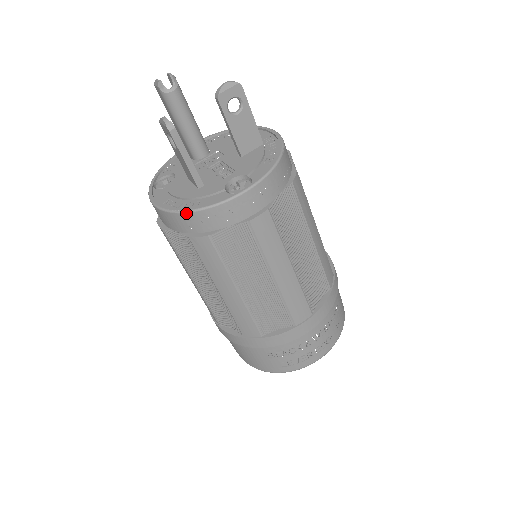
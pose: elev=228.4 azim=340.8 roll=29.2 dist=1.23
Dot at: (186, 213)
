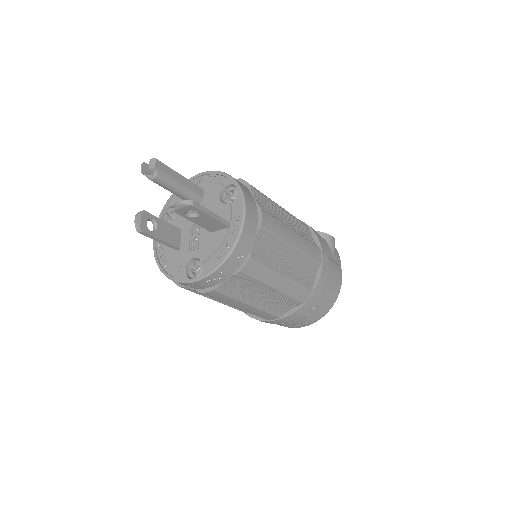
Dot at: (162, 272)
